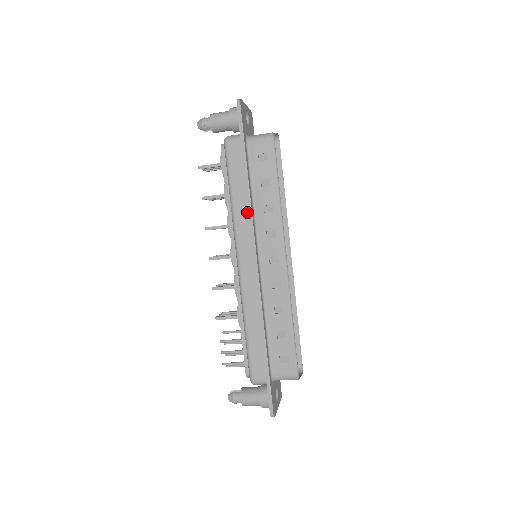
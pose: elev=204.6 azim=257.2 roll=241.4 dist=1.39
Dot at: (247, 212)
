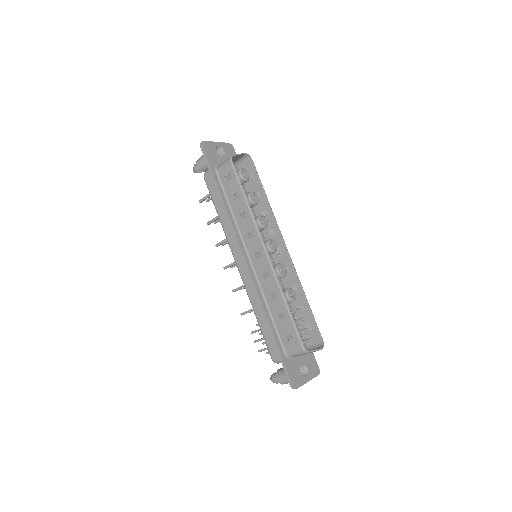
Dot at: (230, 224)
